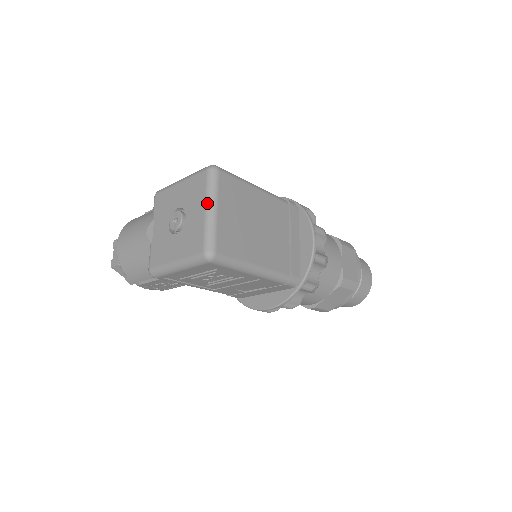
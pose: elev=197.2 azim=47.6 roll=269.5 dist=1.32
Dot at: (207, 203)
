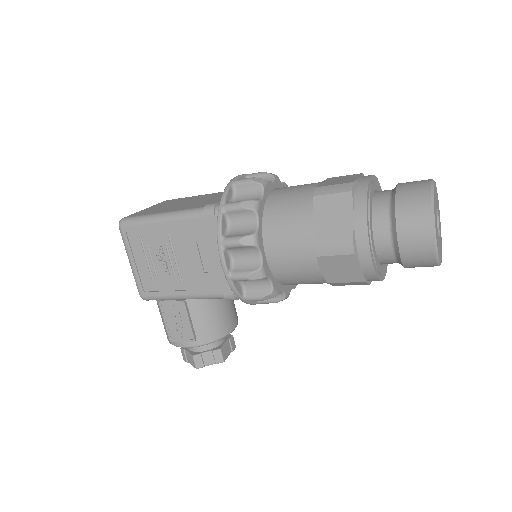
Dot at: occluded
